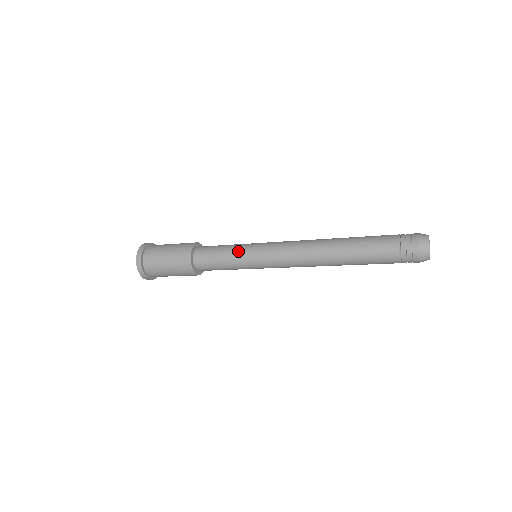
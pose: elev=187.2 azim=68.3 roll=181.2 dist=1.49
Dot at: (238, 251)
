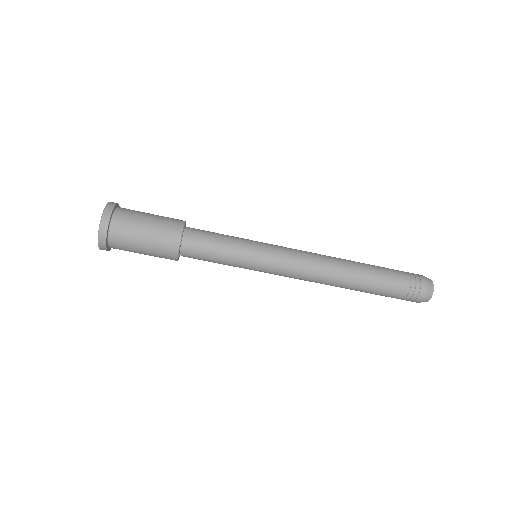
Dot at: (243, 240)
